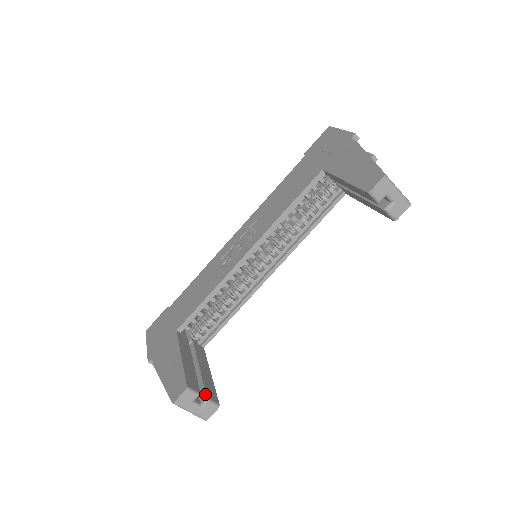
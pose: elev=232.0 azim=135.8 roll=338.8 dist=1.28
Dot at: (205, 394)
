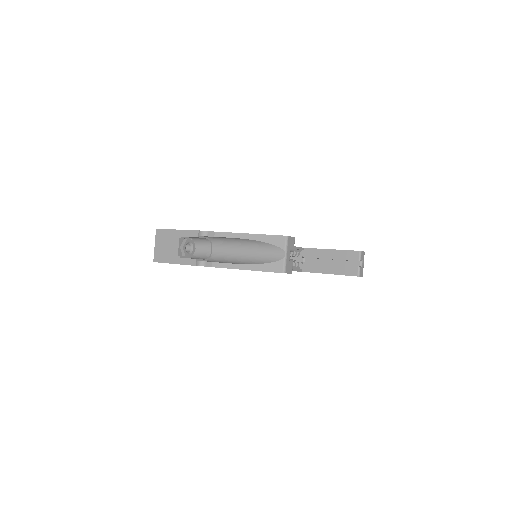
Dot at: occluded
